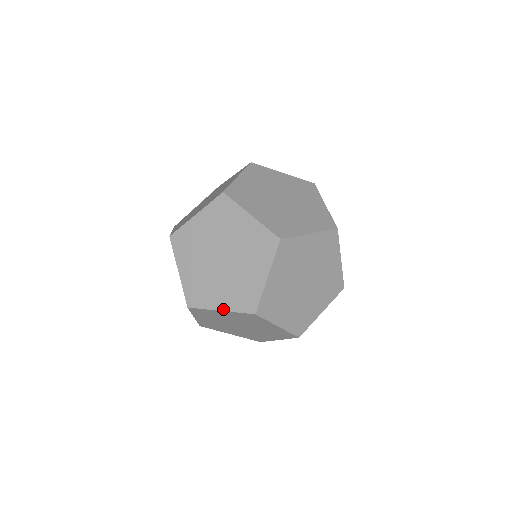
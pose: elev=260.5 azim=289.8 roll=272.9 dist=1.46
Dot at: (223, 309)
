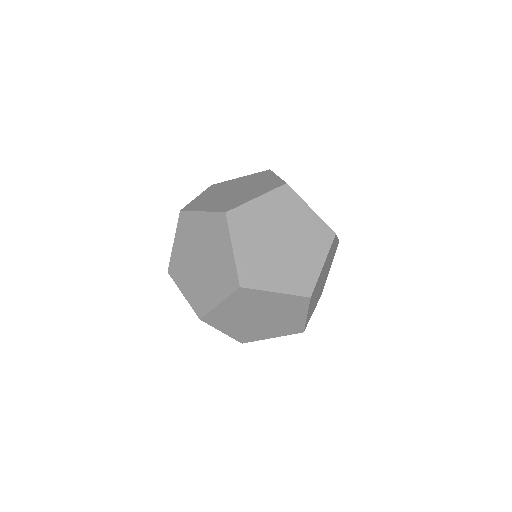
Dot at: (185, 296)
